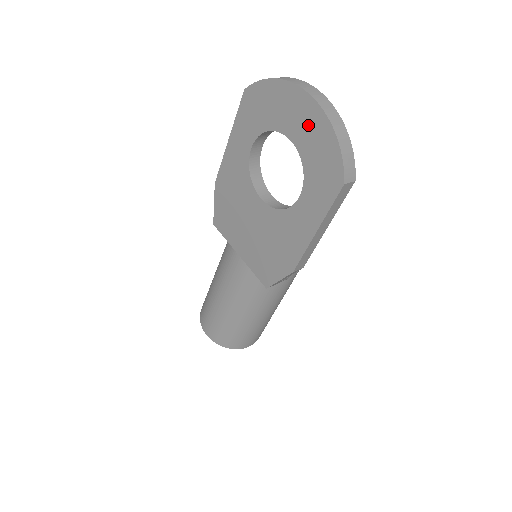
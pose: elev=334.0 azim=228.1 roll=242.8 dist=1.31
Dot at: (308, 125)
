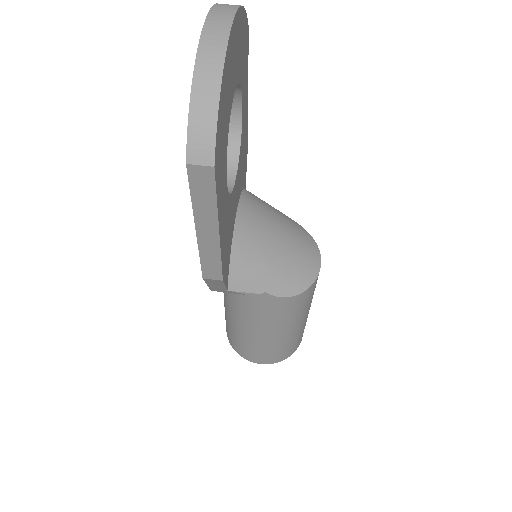
Dot at: occluded
